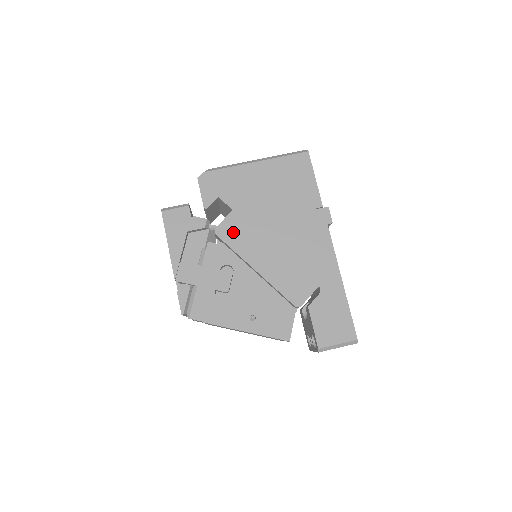
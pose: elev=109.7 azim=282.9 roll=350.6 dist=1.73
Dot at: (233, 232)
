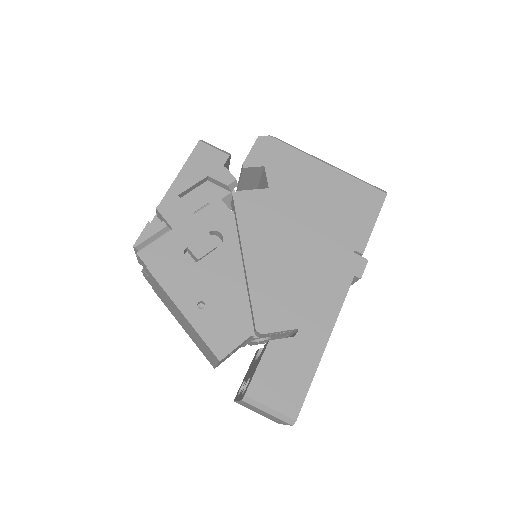
Dot at: (252, 208)
